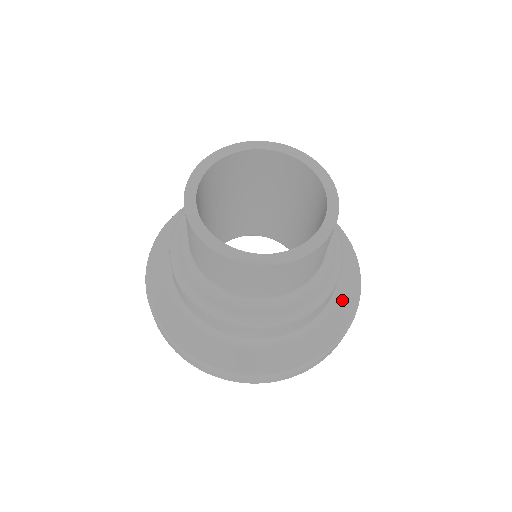
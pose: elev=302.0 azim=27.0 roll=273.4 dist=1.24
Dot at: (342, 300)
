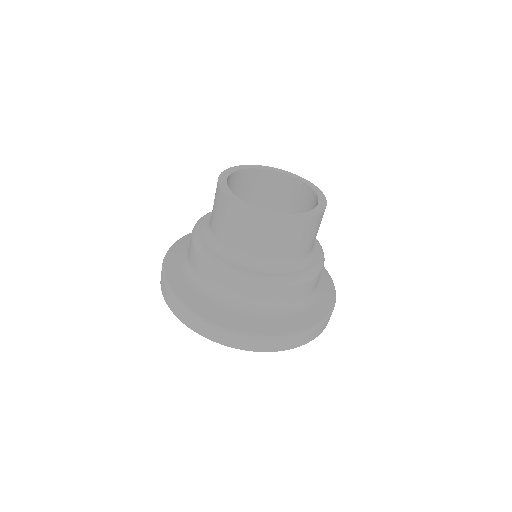
Dot at: (288, 319)
